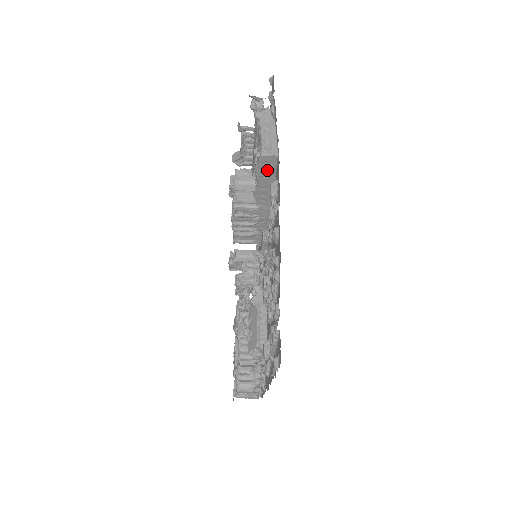
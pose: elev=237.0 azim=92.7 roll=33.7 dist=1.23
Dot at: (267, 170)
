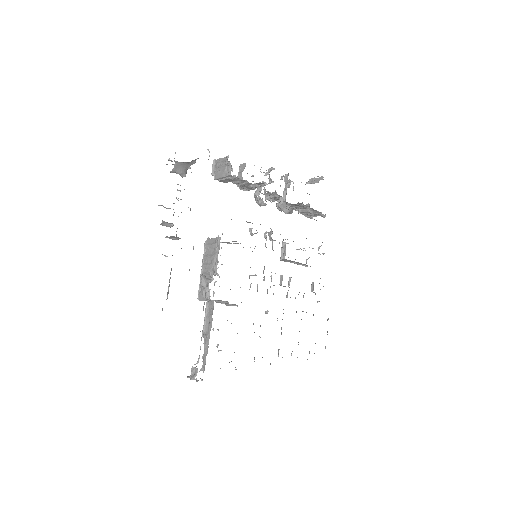
Dot at: occluded
